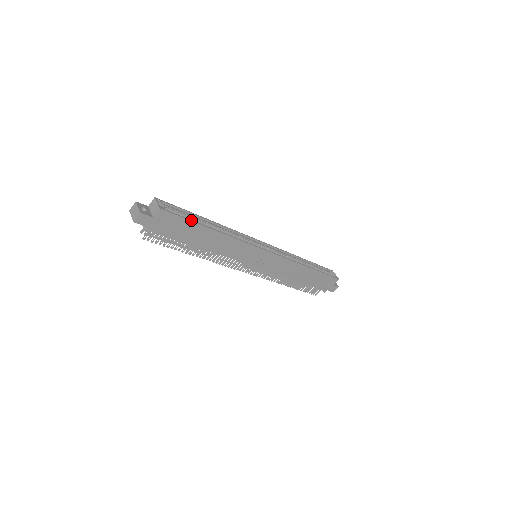
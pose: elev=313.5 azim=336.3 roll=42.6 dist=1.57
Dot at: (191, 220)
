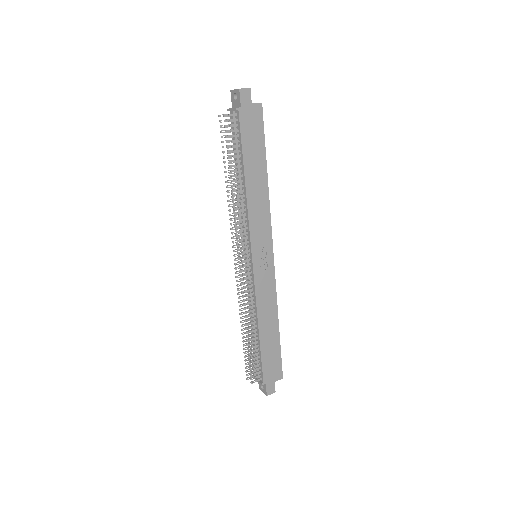
Dot at: occluded
